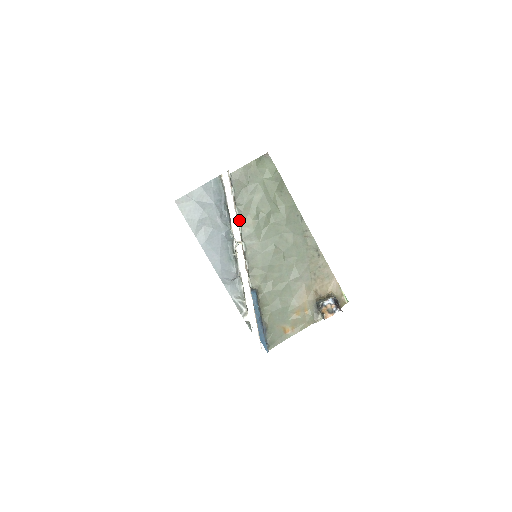
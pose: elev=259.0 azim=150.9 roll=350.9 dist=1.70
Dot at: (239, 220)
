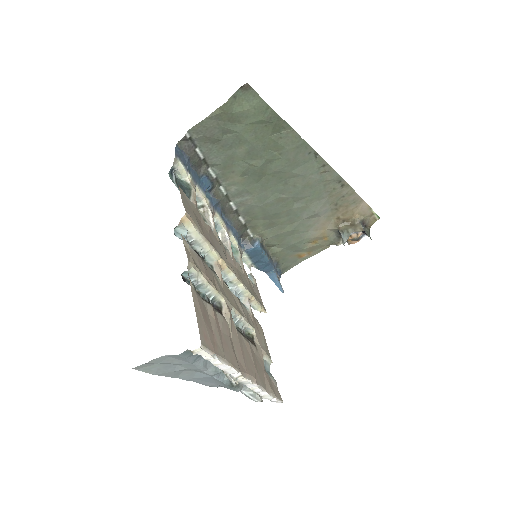
Dot at: (219, 182)
